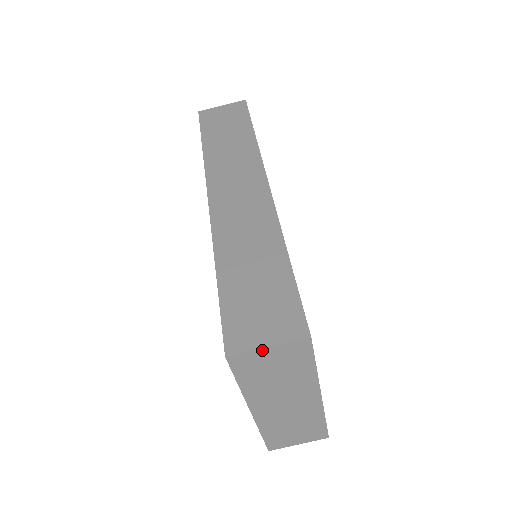
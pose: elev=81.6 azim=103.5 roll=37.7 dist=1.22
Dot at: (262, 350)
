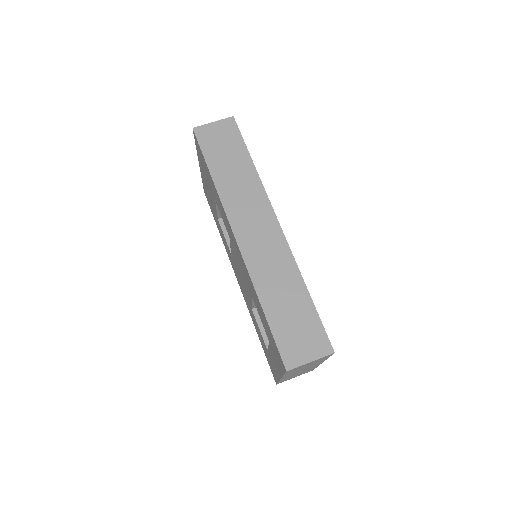
Dot at: occluded
